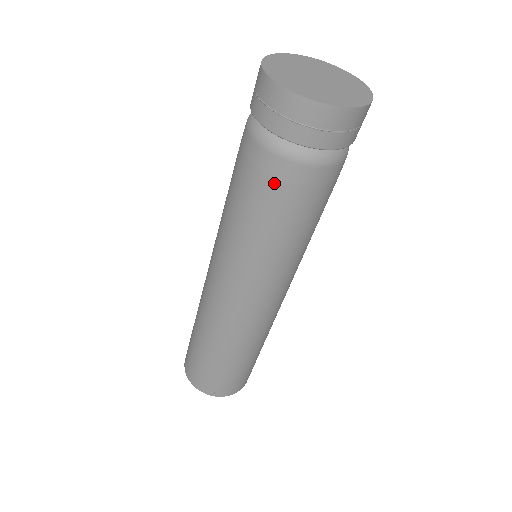
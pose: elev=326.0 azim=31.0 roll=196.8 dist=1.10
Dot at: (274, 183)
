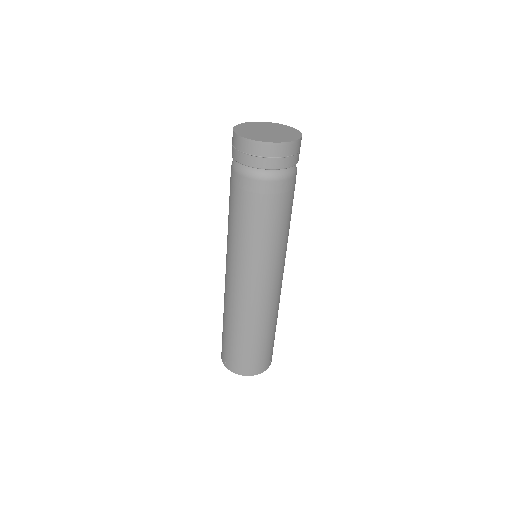
Dot at: (231, 185)
